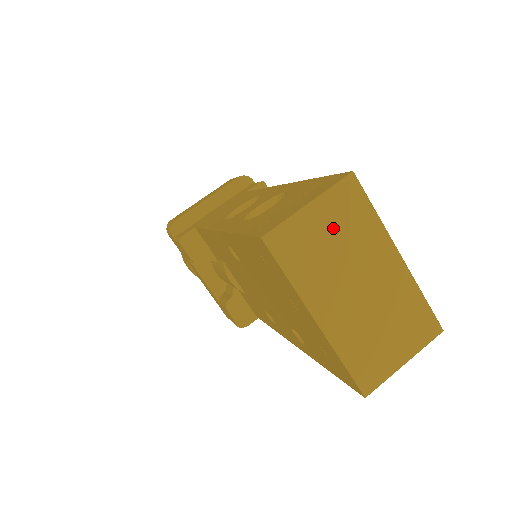
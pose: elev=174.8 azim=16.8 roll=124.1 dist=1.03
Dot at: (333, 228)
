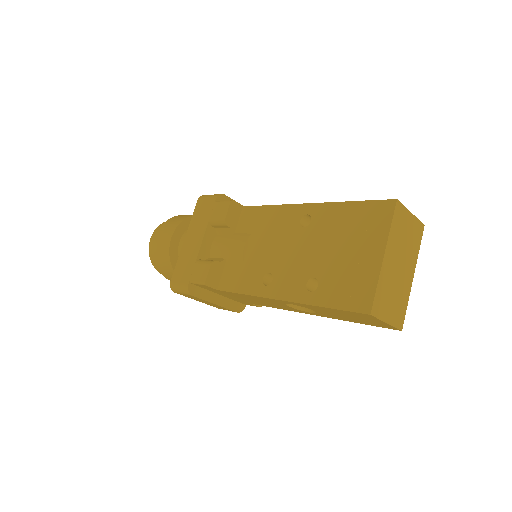
Dot at: (410, 233)
